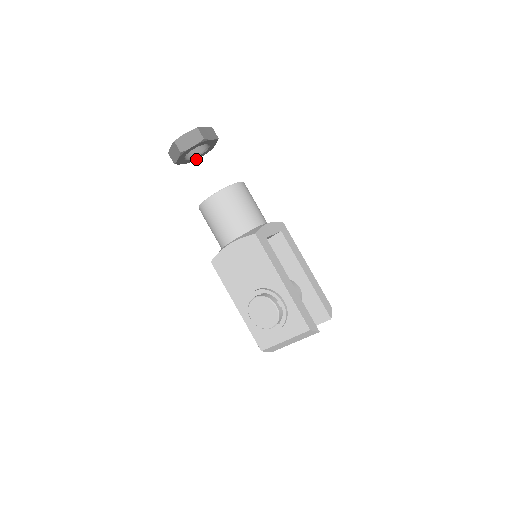
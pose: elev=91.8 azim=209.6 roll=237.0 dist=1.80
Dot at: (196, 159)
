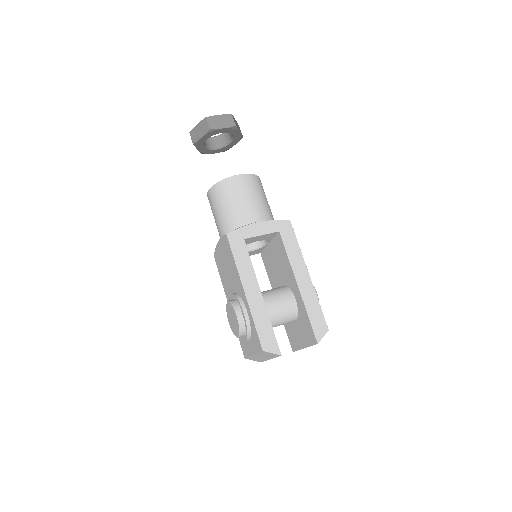
Dot at: (231, 147)
